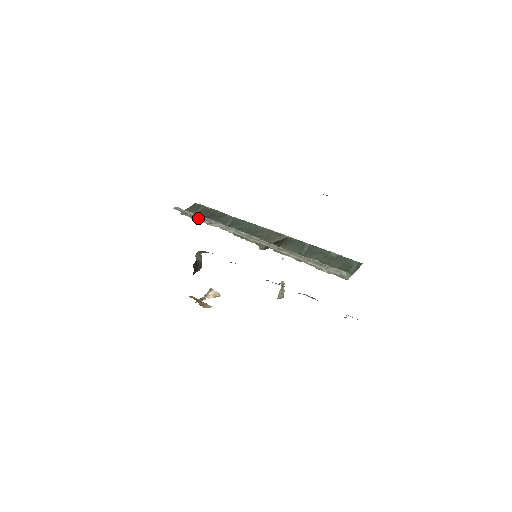
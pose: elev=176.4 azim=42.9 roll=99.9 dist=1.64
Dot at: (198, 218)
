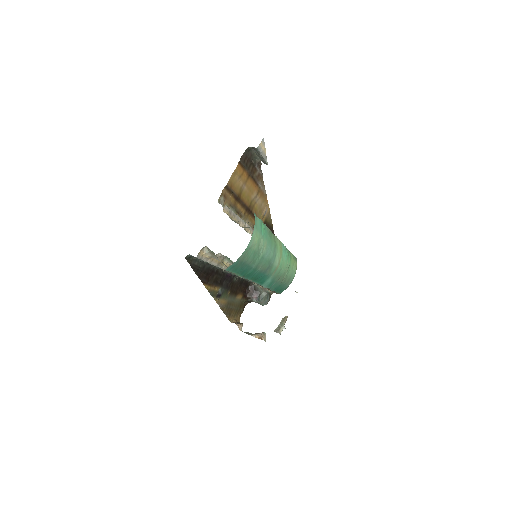
Dot at: occluded
